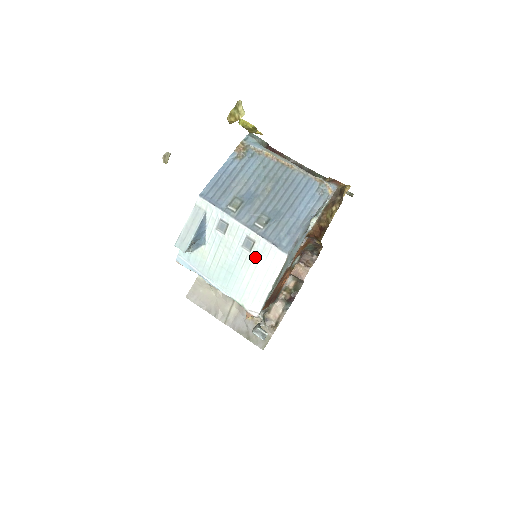
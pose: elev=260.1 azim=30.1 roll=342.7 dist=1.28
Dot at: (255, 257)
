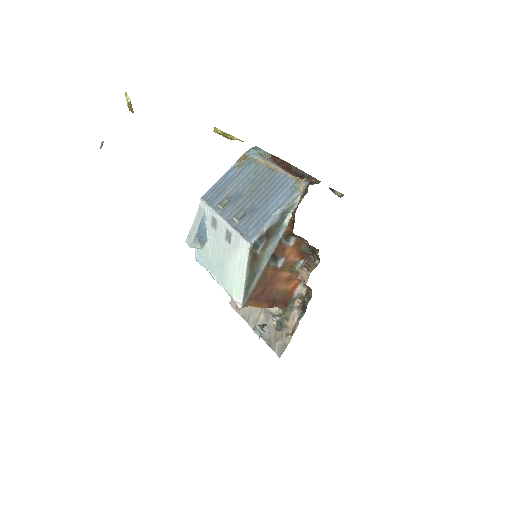
Dot at: (233, 249)
